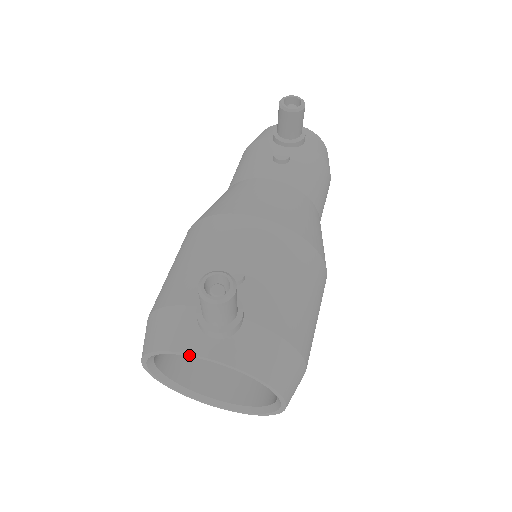
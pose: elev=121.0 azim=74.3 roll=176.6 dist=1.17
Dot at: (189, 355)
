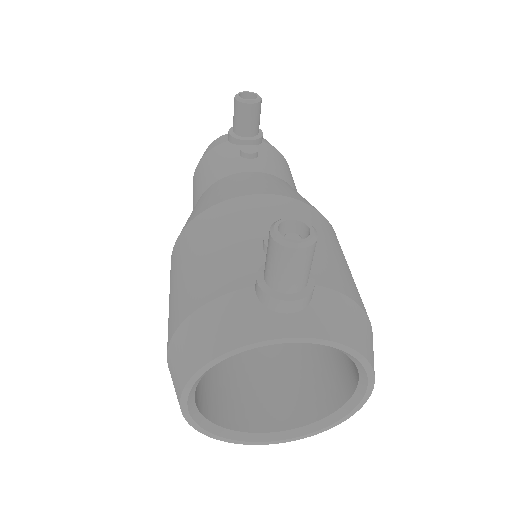
Dot at: (265, 343)
